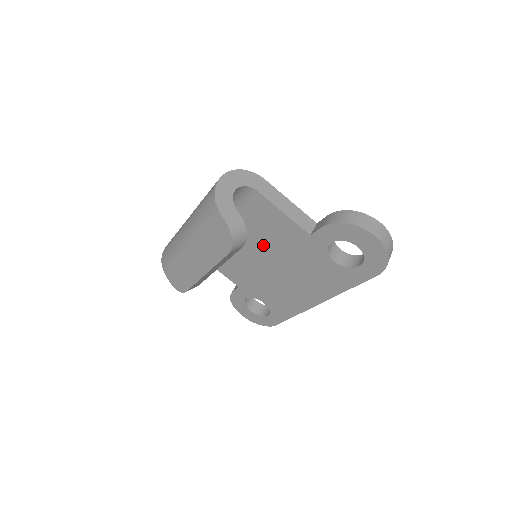
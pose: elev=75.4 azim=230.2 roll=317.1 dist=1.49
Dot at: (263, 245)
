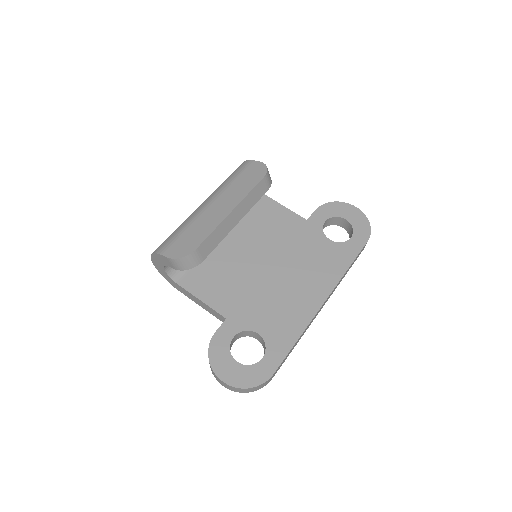
Dot at: (263, 244)
